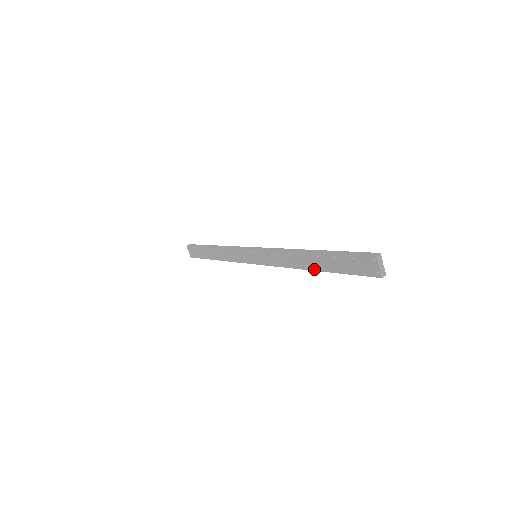
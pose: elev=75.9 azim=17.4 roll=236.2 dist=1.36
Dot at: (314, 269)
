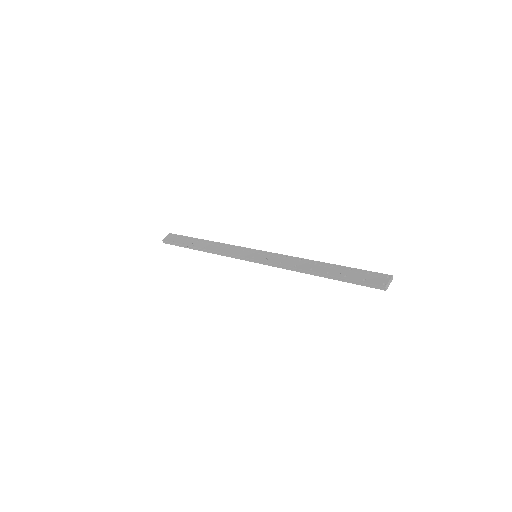
Dot at: (319, 272)
